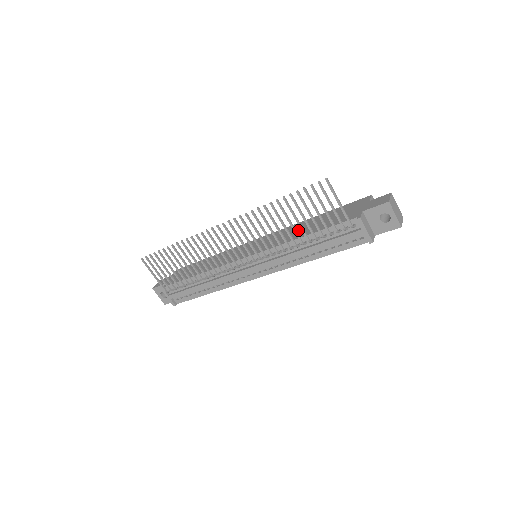
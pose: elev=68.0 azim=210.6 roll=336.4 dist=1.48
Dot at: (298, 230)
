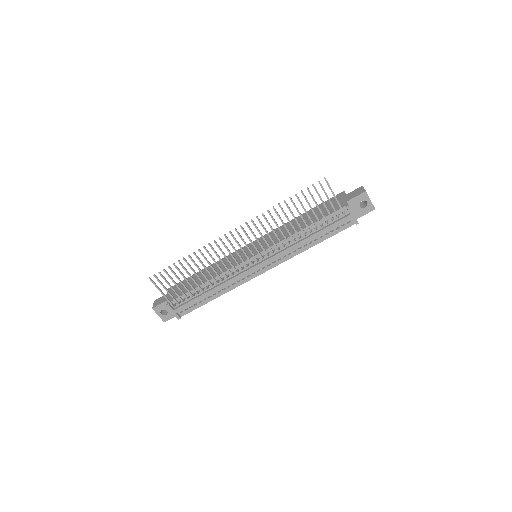
Dot at: occluded
